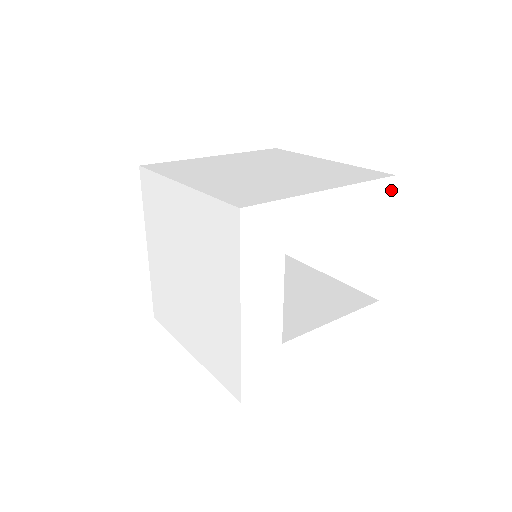
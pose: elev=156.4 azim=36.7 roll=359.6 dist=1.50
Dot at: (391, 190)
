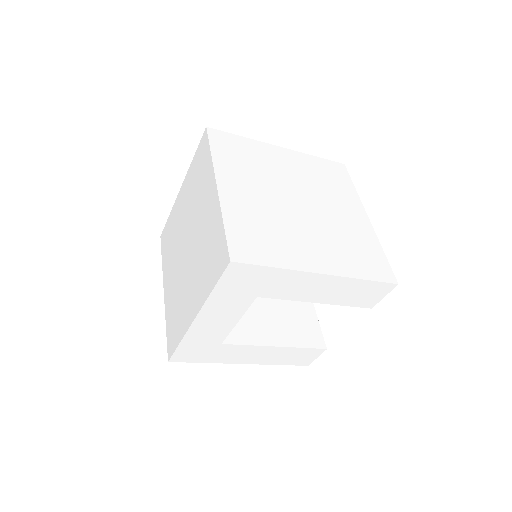
Dot at: (387, 291)
